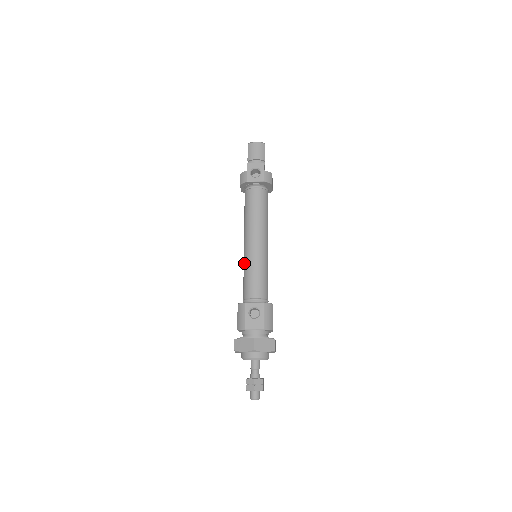
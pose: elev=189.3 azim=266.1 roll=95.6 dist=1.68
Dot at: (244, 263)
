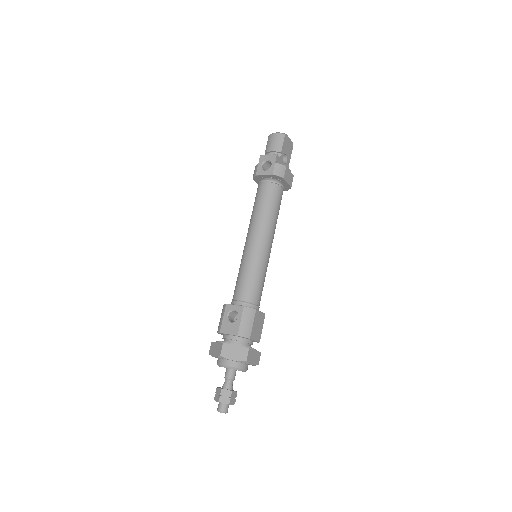
Dot at: occluded
